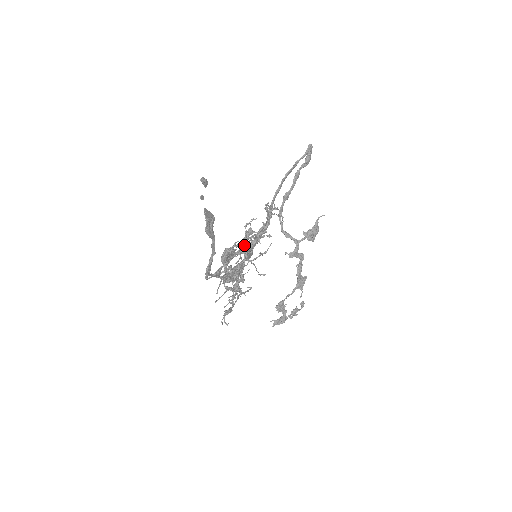
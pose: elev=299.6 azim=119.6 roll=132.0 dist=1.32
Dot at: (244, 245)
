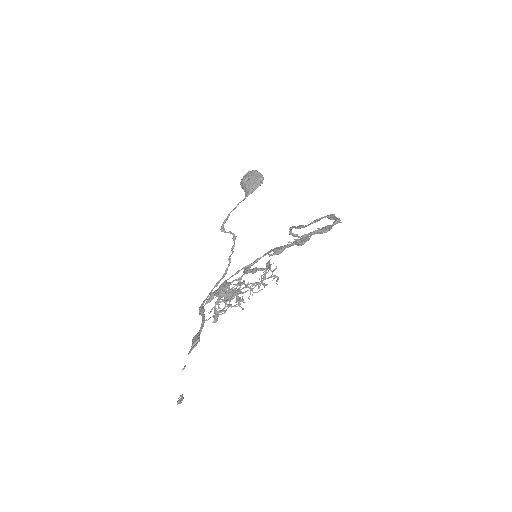
Dot at: occluded
